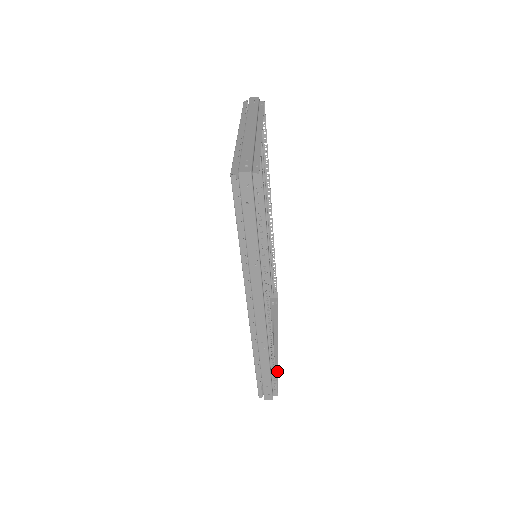
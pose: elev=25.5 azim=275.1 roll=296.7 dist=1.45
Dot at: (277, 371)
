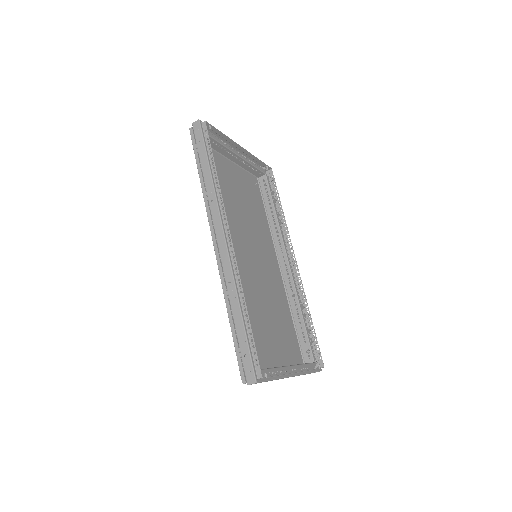
Dot at: occluded
